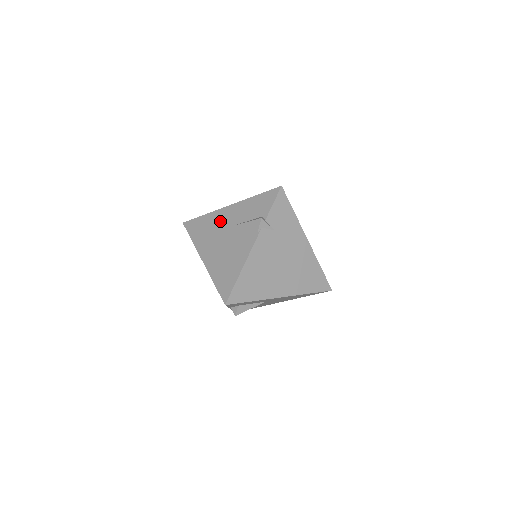
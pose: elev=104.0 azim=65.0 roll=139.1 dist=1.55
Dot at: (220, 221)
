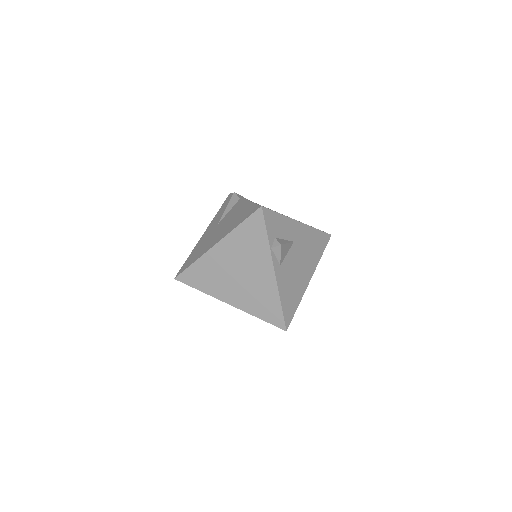
Dot at: (206, 237)
